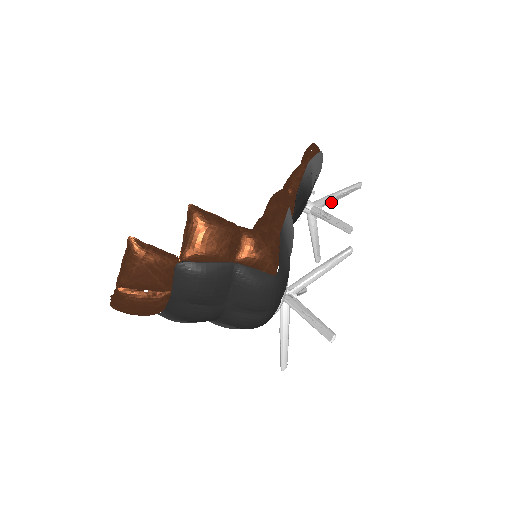
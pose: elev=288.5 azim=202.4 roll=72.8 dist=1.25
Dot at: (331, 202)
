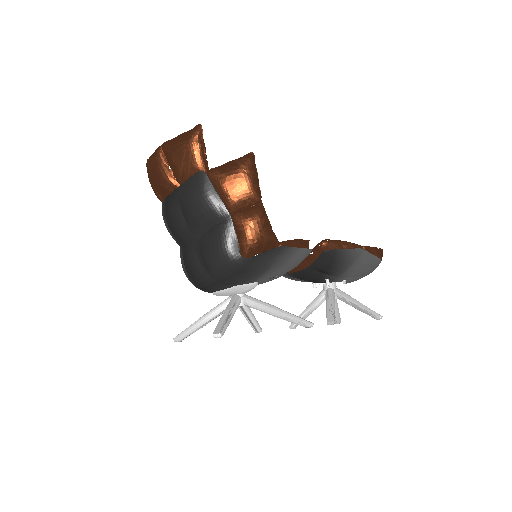
Dot at: (347, 302)
